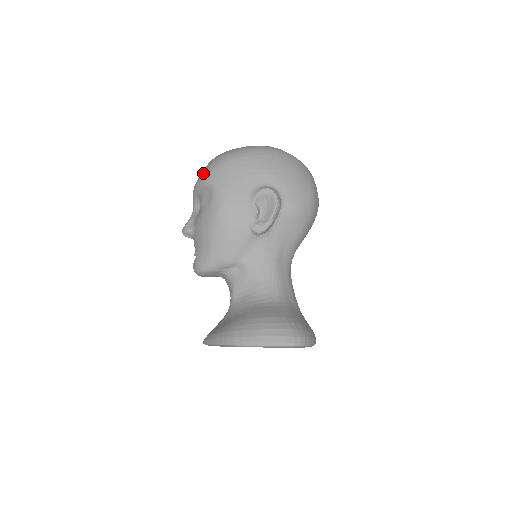
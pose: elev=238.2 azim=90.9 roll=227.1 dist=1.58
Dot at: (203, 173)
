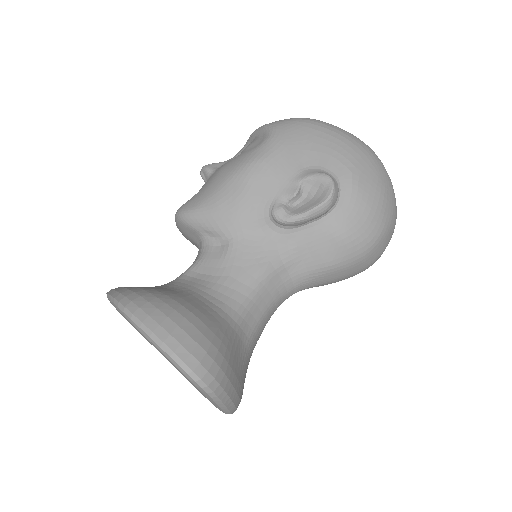
Dot at: (275, 121)
